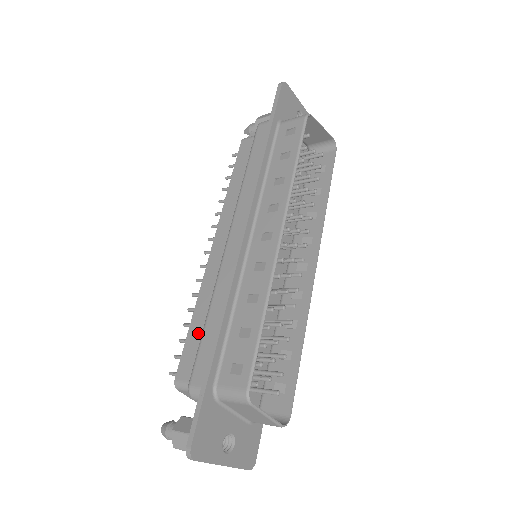
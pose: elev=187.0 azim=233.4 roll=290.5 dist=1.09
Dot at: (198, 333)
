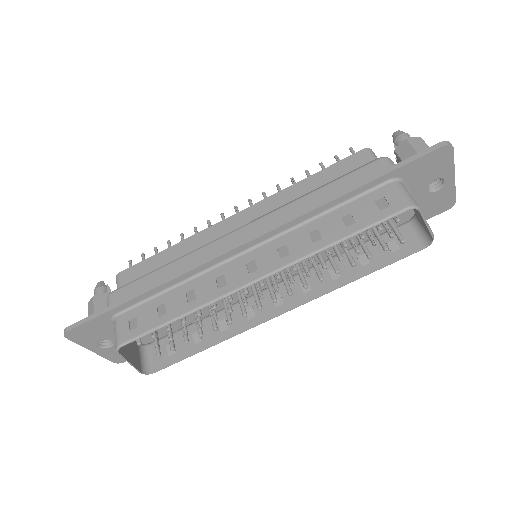
Dot at: (157, 264)
